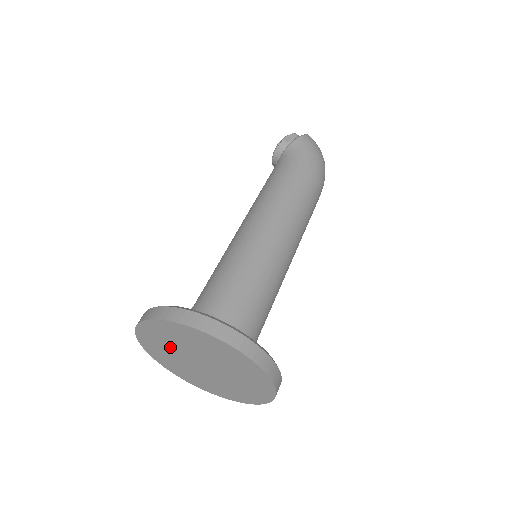
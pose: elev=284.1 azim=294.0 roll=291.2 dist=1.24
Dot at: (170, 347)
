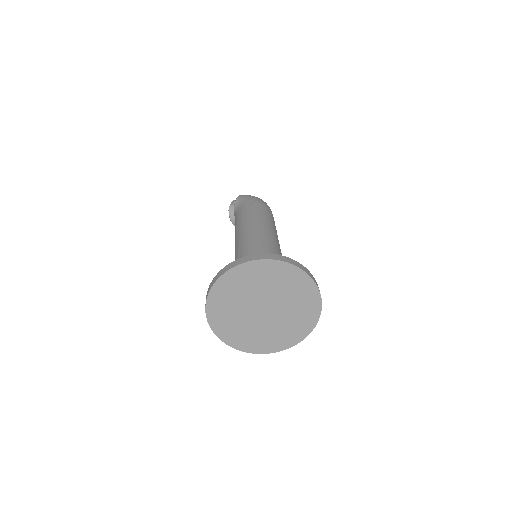
Dot at: (235, 313)
